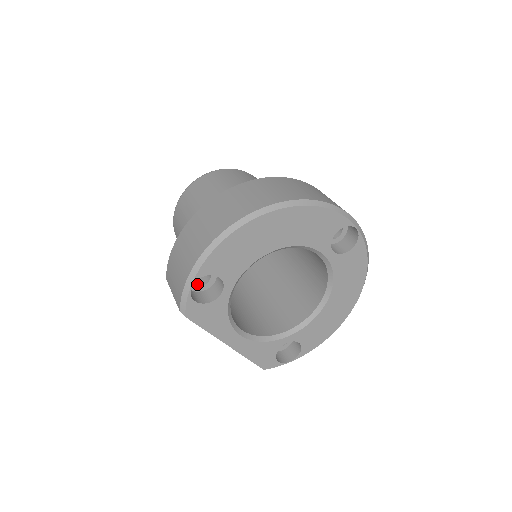
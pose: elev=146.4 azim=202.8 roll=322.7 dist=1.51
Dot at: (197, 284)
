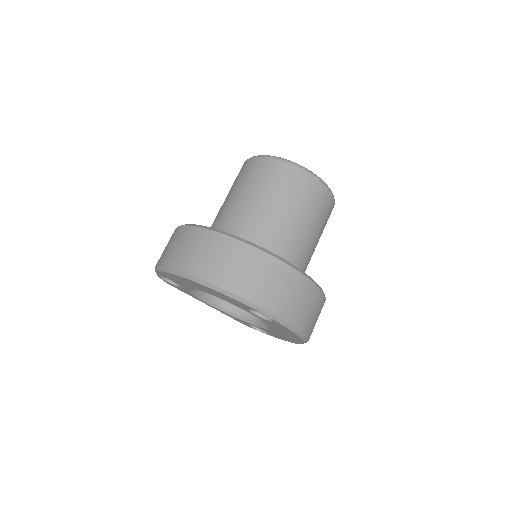
Dot at: occluded
